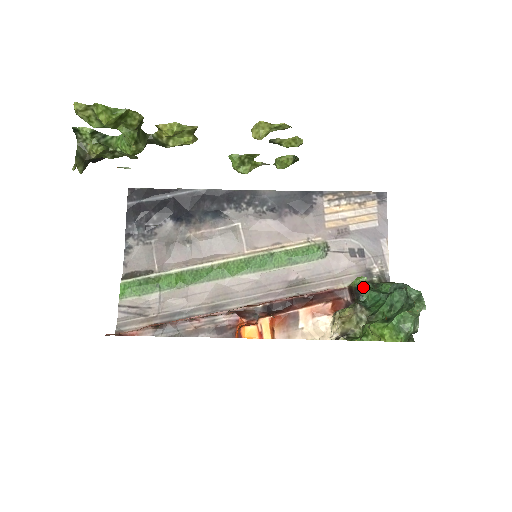
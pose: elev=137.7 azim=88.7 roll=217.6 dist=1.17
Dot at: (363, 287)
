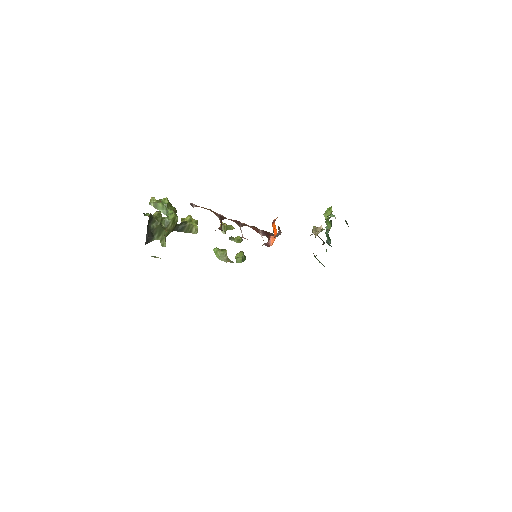
Dot at: occluded
